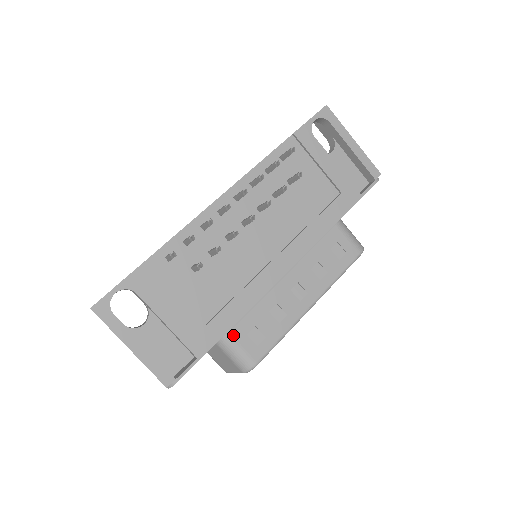
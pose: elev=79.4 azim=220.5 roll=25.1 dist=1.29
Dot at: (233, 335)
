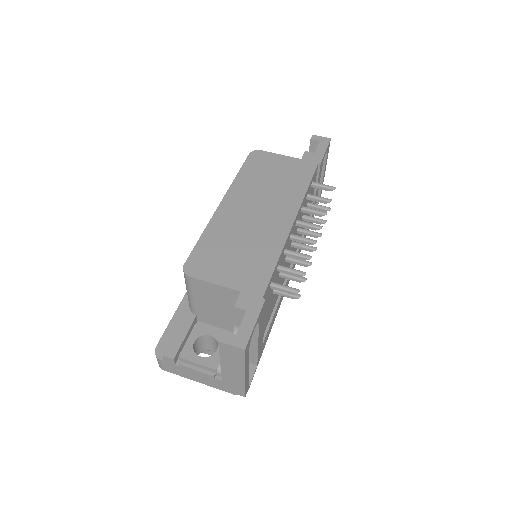
Dot at: occluded
